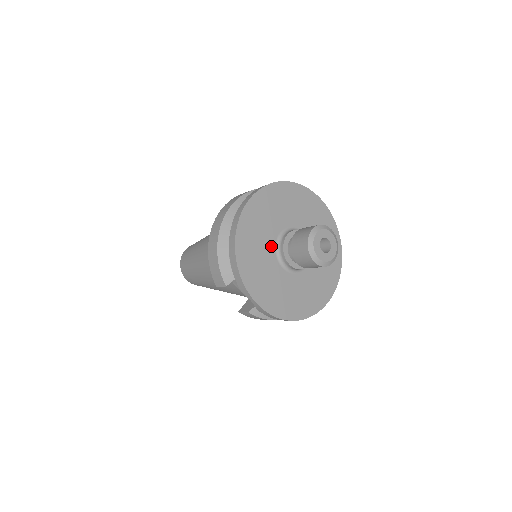
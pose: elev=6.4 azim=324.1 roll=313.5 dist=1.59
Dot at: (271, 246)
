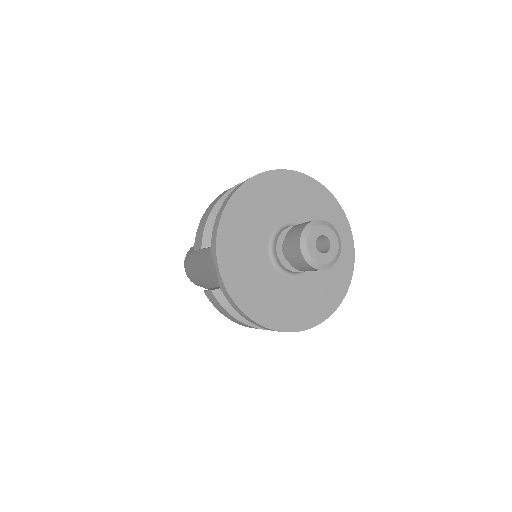
Dot at: (268, 229)
